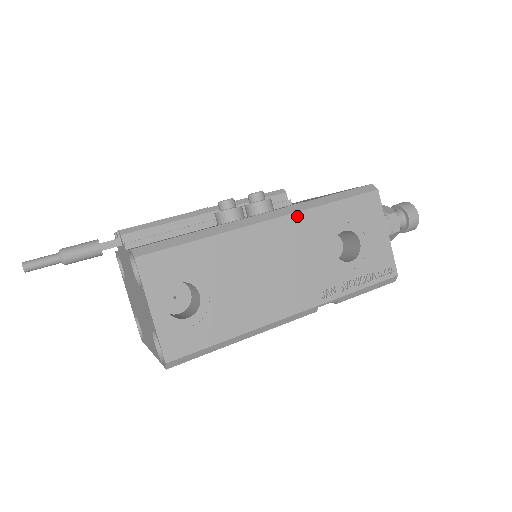
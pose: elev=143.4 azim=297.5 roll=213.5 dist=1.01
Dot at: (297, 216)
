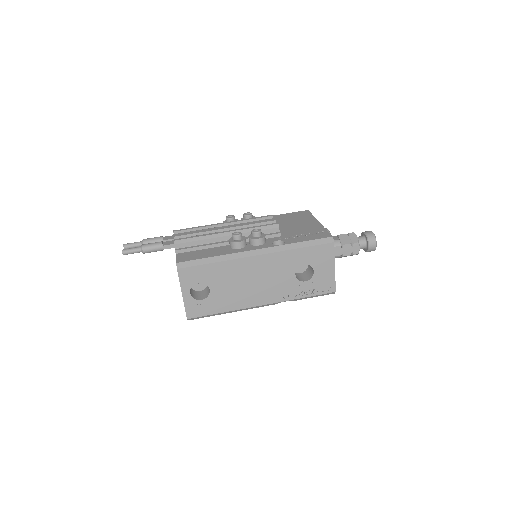
Dot at: (275, 254)
